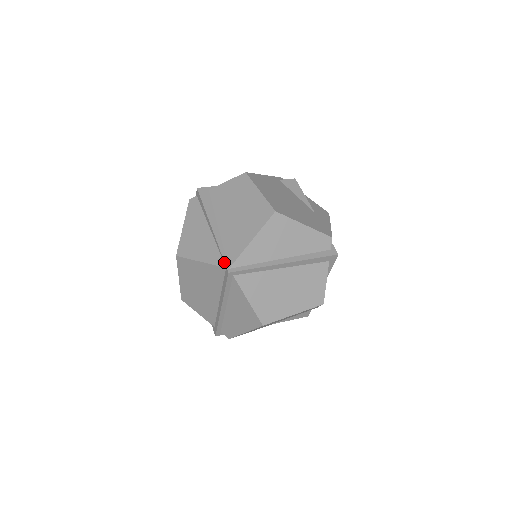
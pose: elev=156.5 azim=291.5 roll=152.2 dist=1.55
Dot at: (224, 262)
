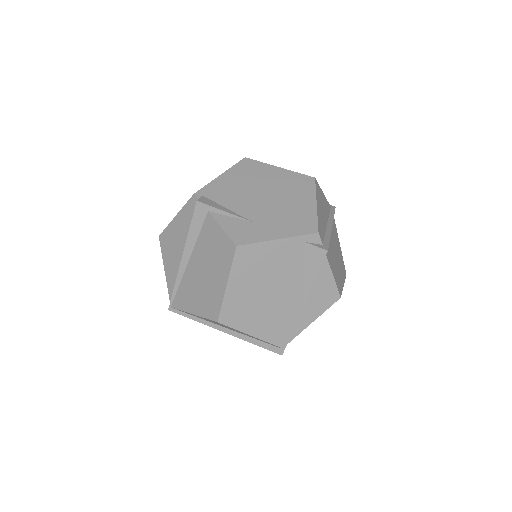
Dot at: (170, 299)
